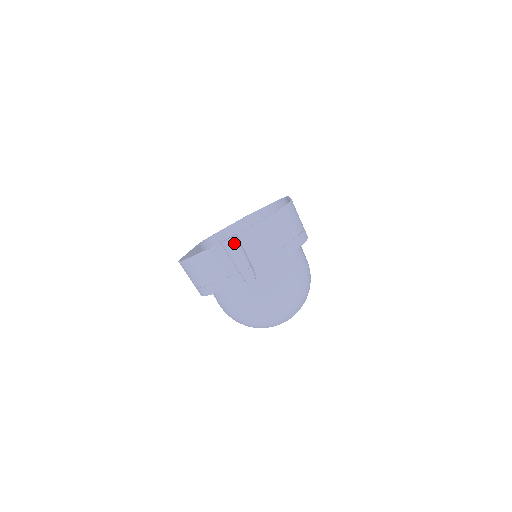
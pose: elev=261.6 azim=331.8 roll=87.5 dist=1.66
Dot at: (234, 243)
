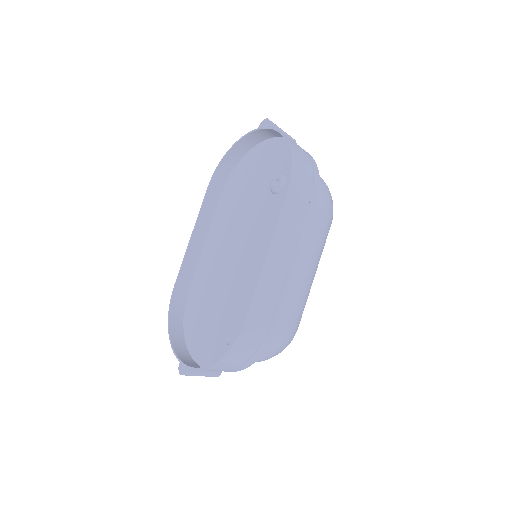
Dot at: (188, 375)
